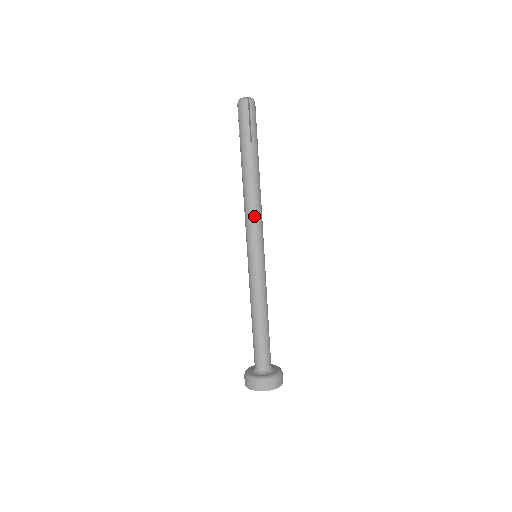
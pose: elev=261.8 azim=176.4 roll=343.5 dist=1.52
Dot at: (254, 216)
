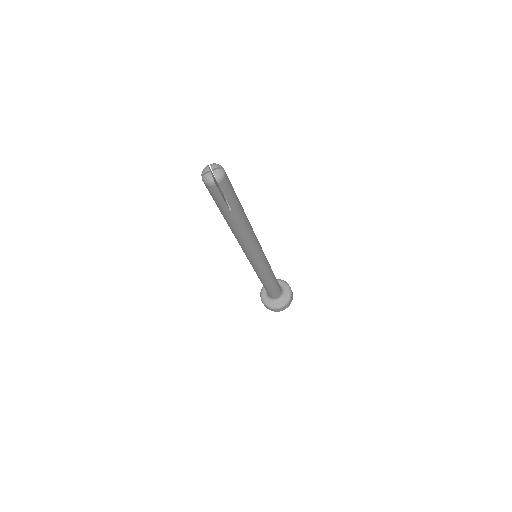
Dot at: (248, 247)
